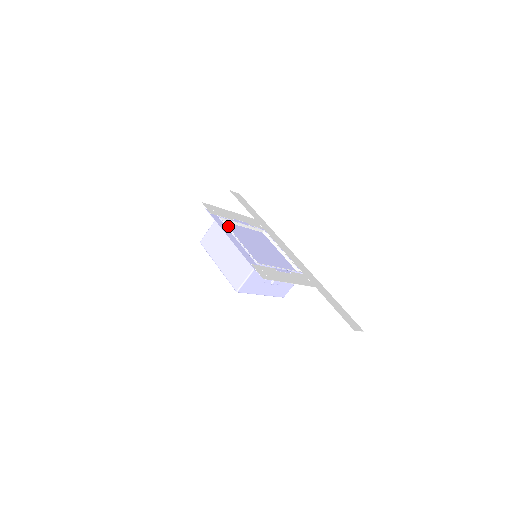
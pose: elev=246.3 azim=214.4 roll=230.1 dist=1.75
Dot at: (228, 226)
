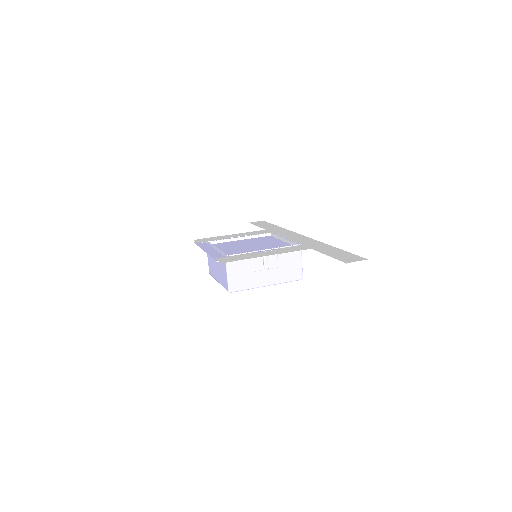
Dot at: (217, 245)
